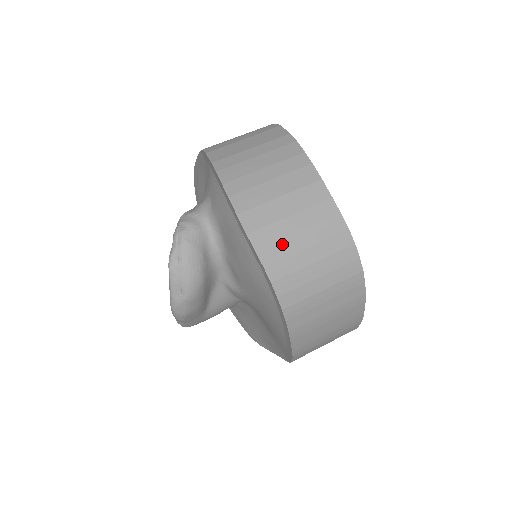
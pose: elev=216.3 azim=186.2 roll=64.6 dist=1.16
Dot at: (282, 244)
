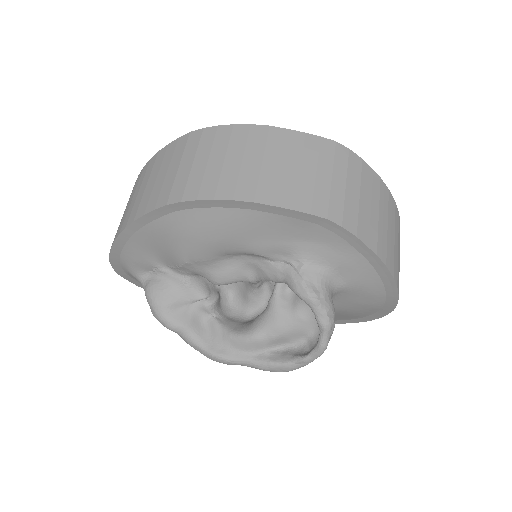
Dot at: occluded
